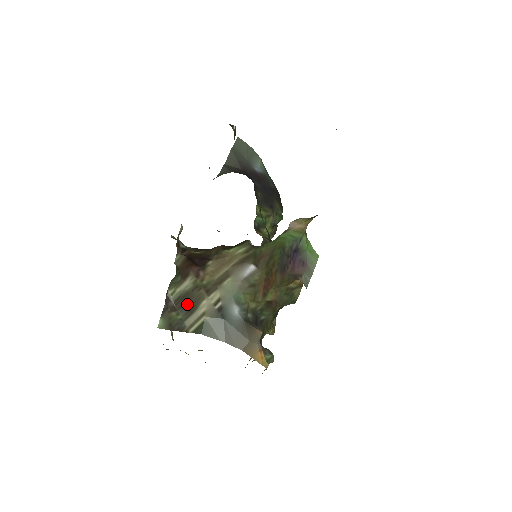
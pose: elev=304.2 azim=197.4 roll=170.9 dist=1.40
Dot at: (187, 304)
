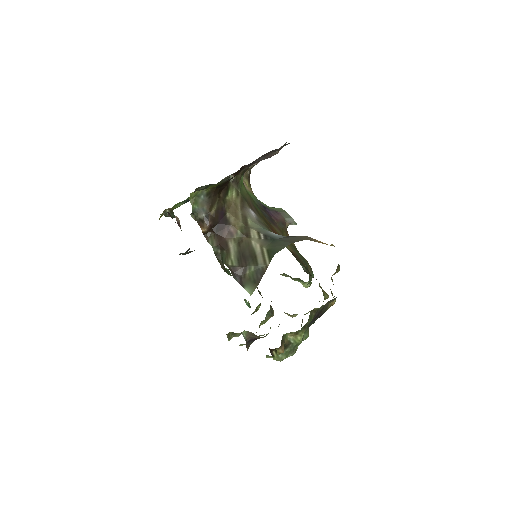
Dot at: (247, 256)
